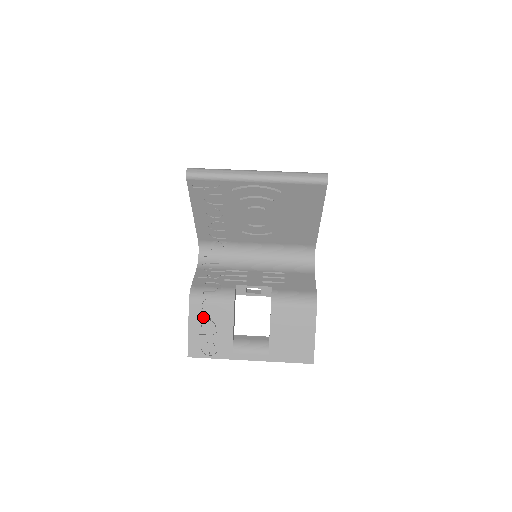
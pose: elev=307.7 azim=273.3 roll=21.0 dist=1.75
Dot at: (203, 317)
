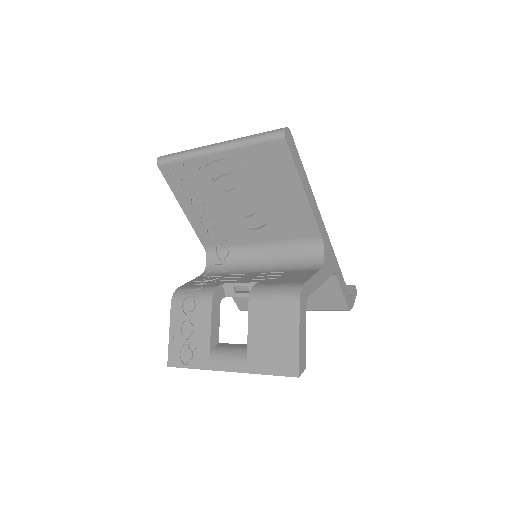
Dot at: (183, 318)
